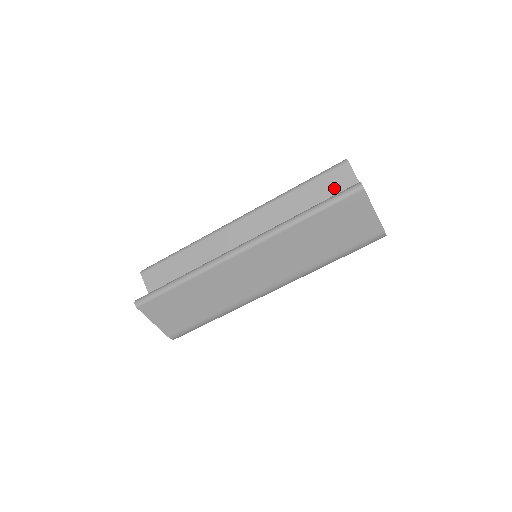
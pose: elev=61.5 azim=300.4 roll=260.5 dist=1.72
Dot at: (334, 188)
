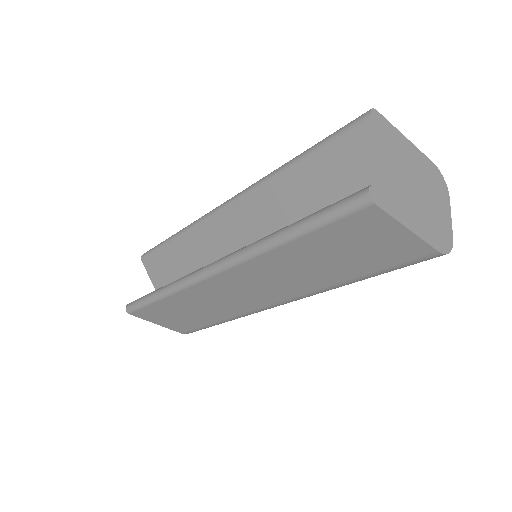
Dot at: (348, 168)
